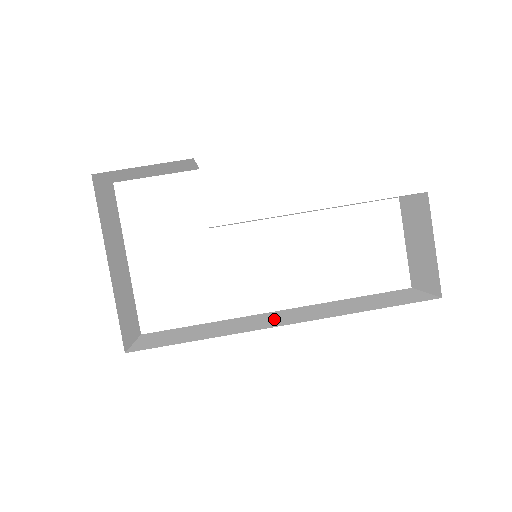
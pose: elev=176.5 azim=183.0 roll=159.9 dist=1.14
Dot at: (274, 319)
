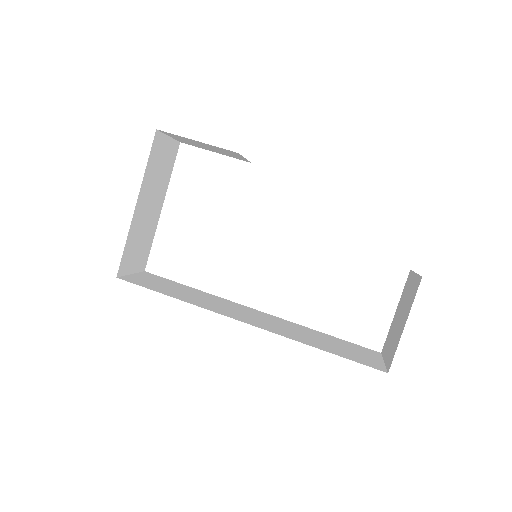
Dot at: (245, 314)
